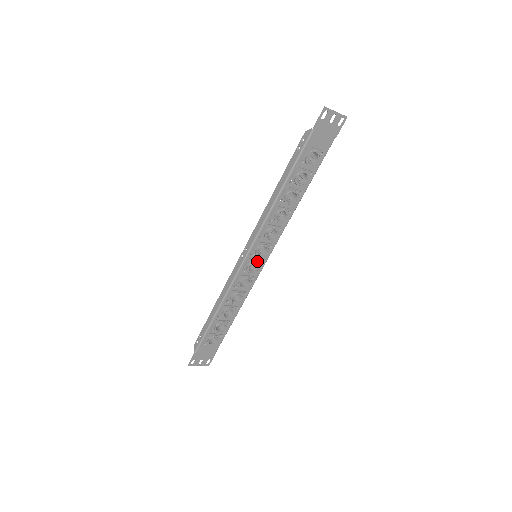
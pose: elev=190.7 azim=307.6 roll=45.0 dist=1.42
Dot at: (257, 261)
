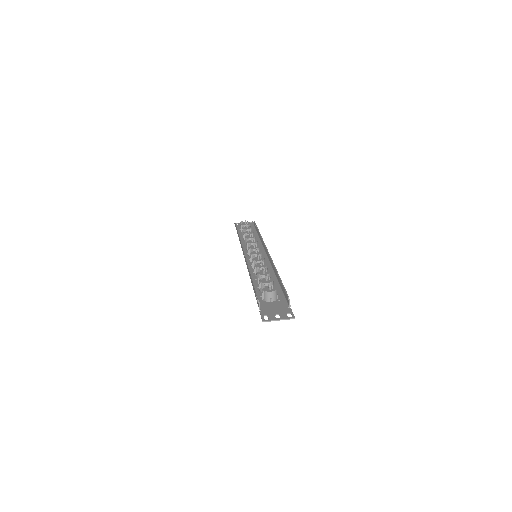
Dot at: occluded
